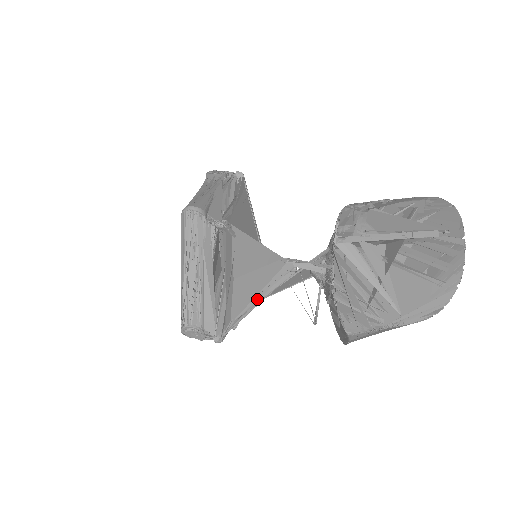
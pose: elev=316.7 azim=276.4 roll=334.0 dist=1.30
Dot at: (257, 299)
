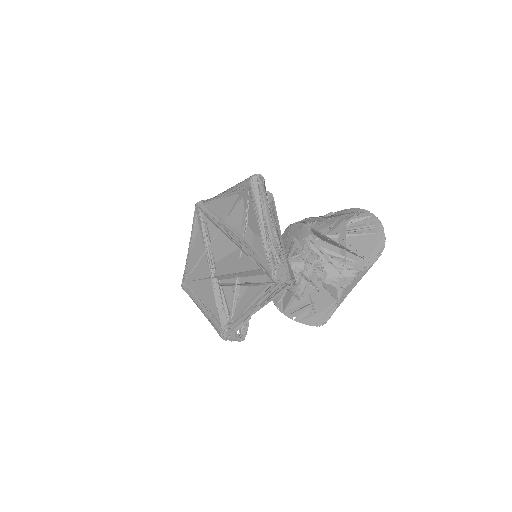
Dot at: occluded
